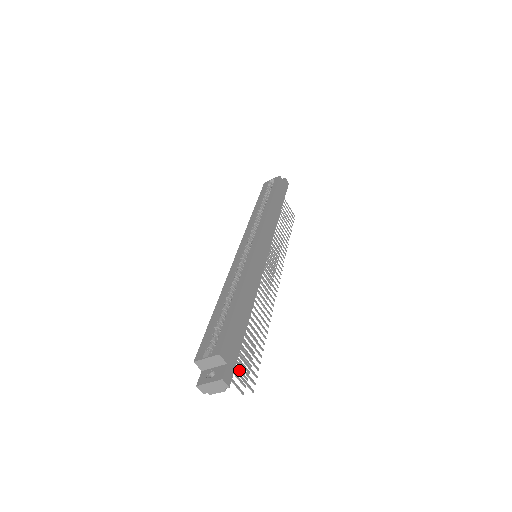
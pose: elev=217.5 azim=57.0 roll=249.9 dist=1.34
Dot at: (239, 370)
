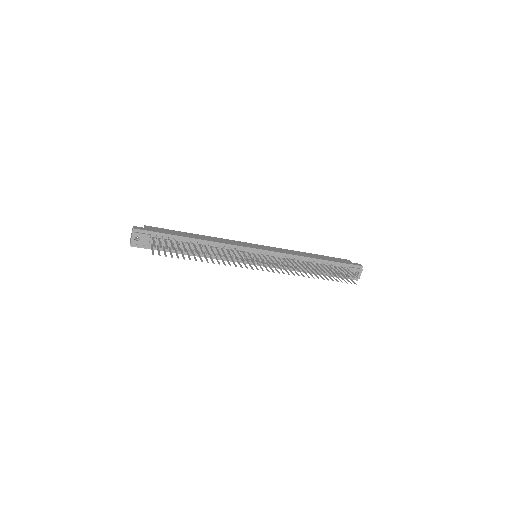
Dot at: (164, 252)
